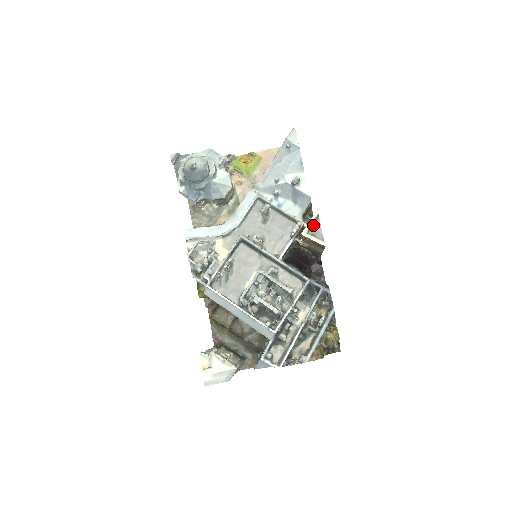
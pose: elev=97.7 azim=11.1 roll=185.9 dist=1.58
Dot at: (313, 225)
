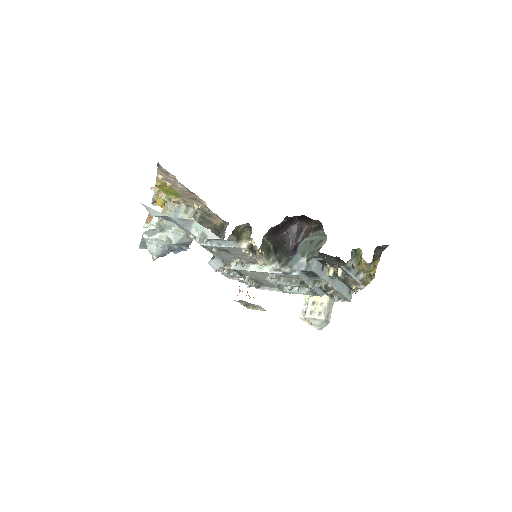
Dot at: (245, 303)
